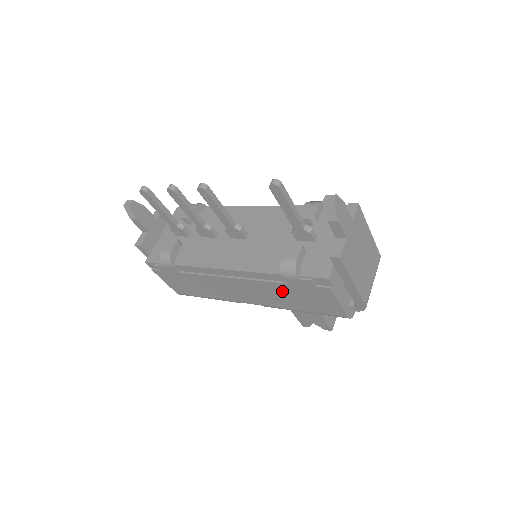
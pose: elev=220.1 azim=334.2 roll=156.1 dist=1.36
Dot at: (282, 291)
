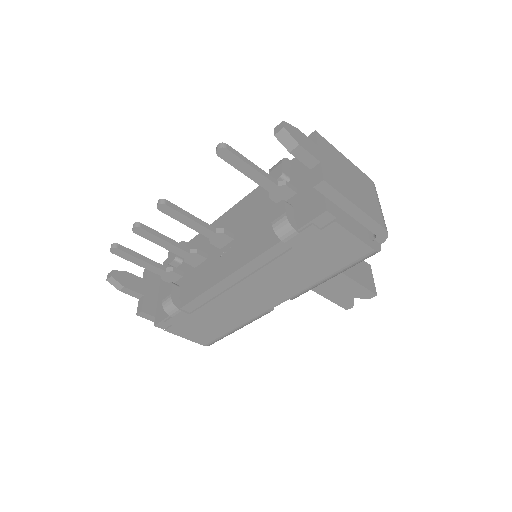
Dot at: (294, 263)
